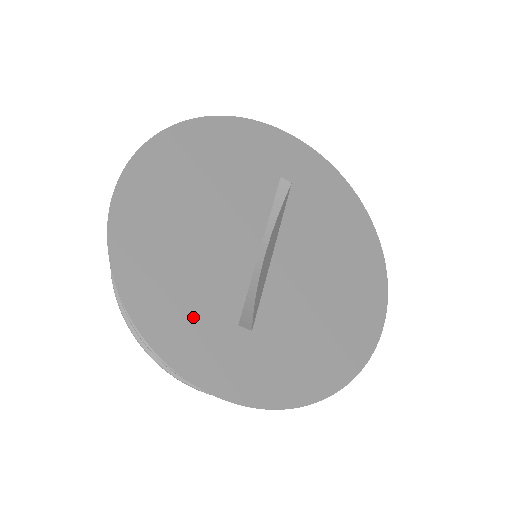
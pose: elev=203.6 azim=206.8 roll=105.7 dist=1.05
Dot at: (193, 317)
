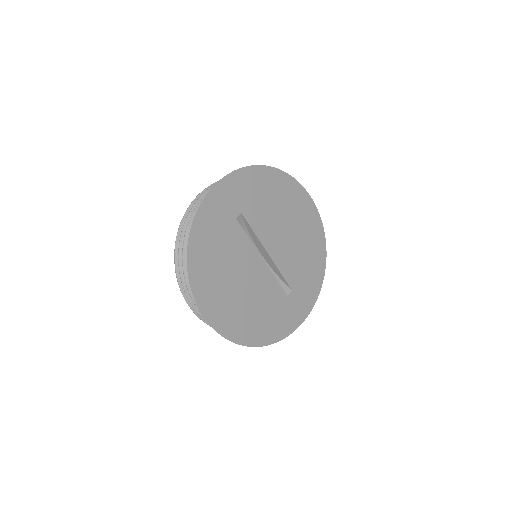
Dot at: (277, 317)
